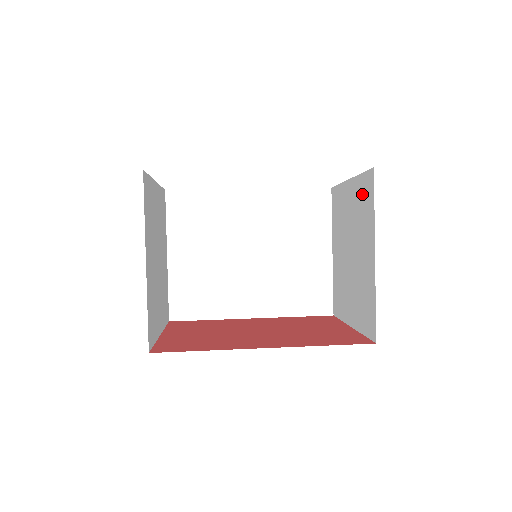
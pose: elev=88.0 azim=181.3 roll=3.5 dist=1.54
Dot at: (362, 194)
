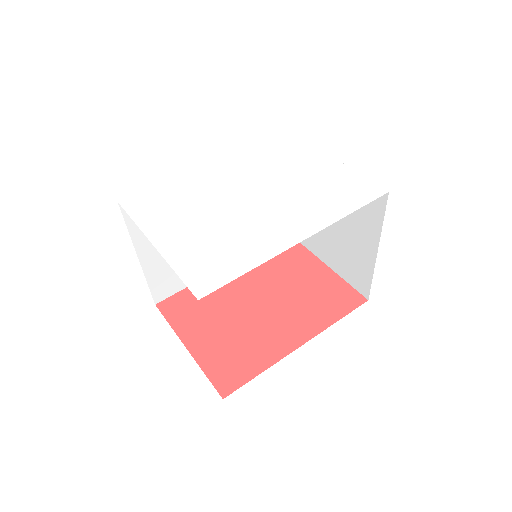
Dot at: occluded
